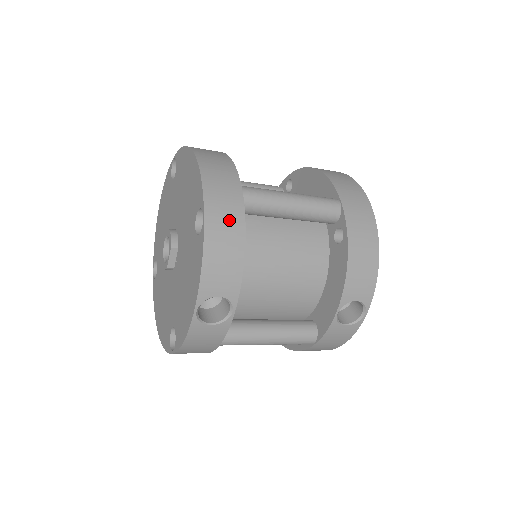
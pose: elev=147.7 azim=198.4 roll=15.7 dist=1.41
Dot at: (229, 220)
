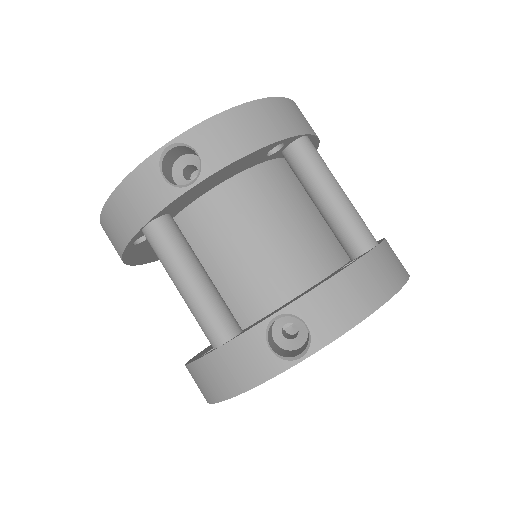
Dot at: (274, 123)
